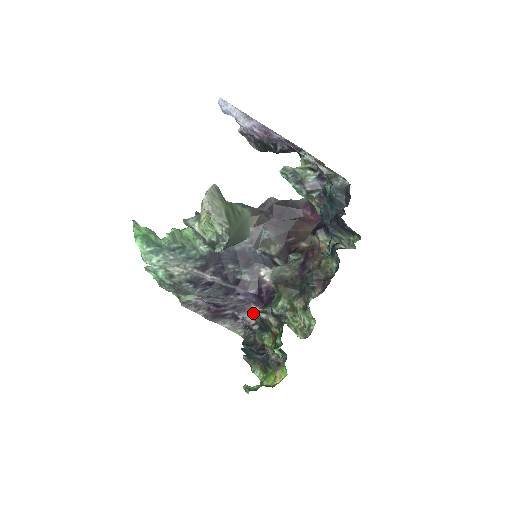
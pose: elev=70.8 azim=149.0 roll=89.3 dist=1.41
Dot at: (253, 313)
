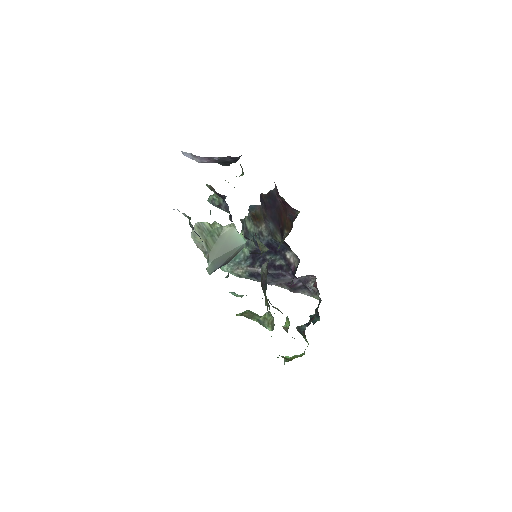
Dot at: occluded
